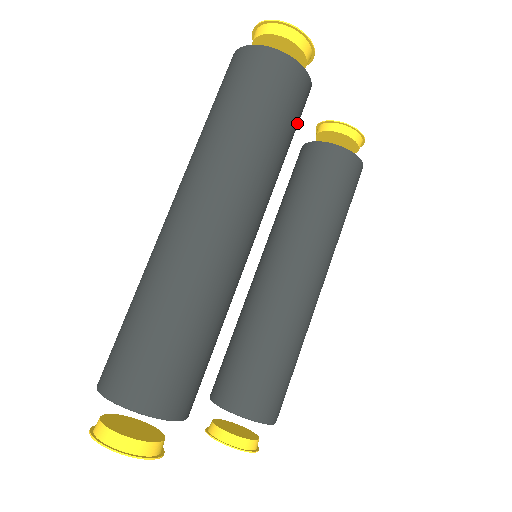
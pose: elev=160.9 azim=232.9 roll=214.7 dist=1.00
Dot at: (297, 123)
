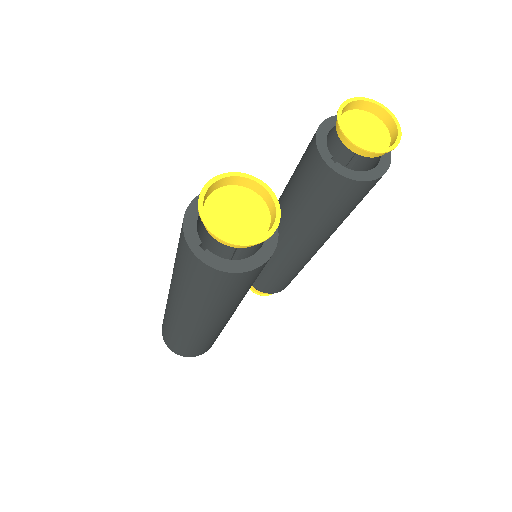
Dot at: occluded
